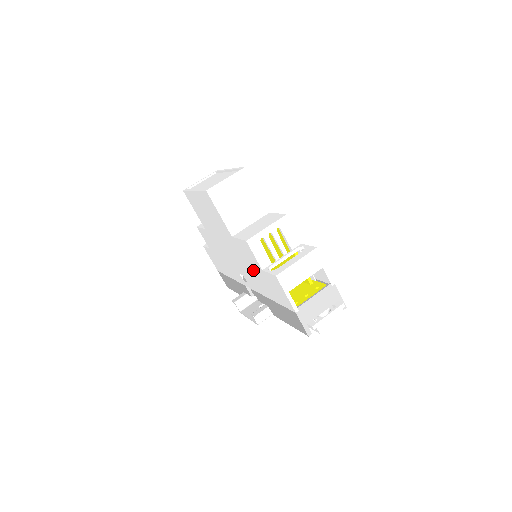
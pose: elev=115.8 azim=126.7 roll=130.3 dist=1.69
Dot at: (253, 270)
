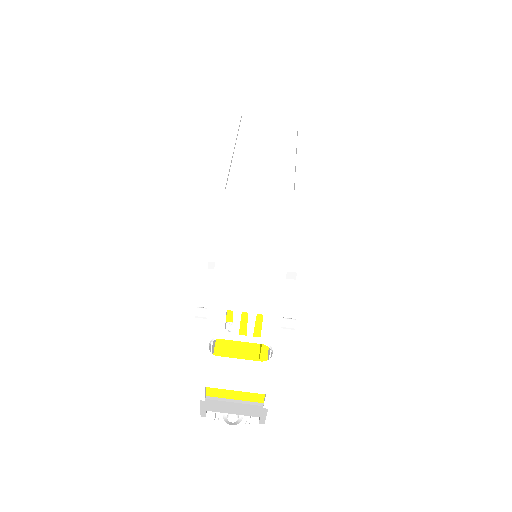
Dot at: occluded
